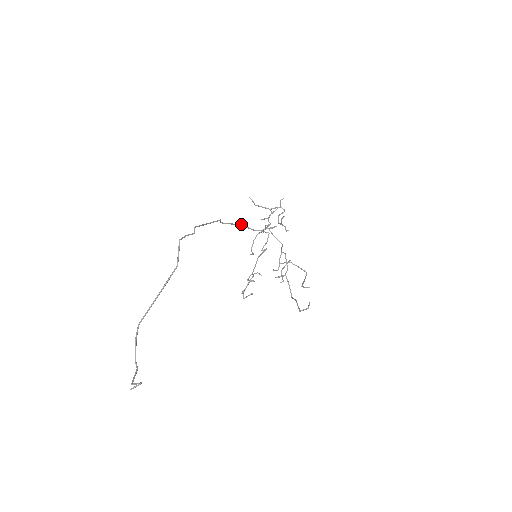
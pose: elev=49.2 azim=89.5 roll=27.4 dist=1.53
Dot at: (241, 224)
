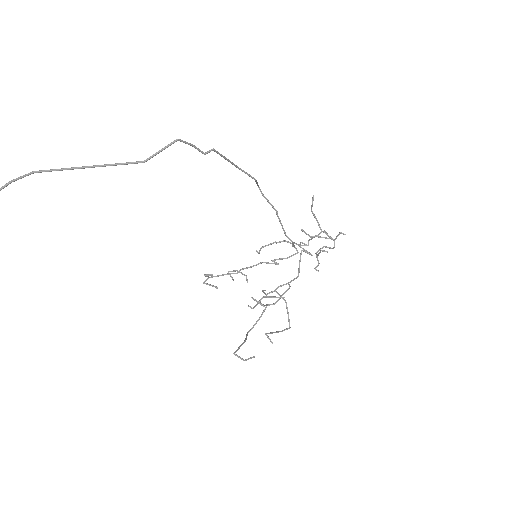
Dot at: occluded
